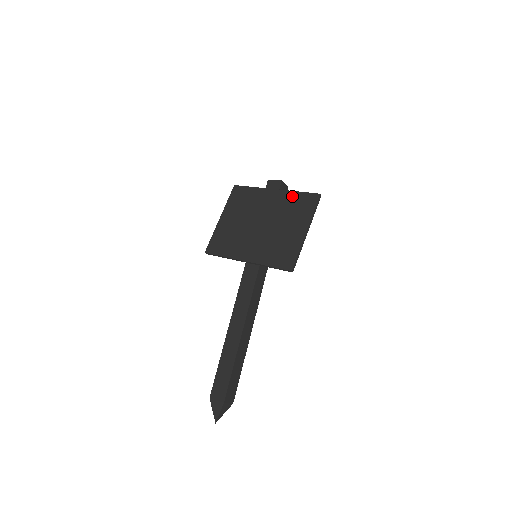
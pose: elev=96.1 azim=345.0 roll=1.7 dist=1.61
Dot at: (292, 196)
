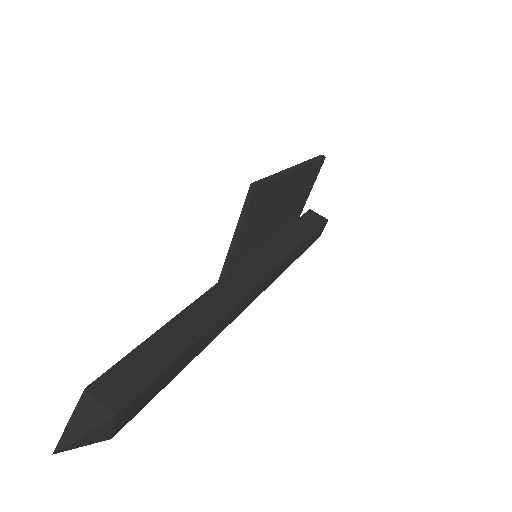
Dot at: occluded
